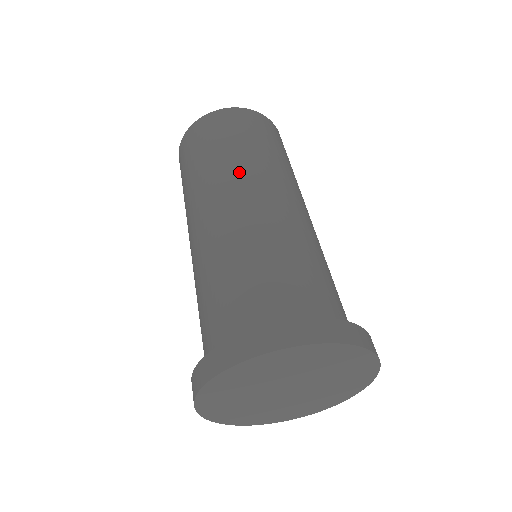
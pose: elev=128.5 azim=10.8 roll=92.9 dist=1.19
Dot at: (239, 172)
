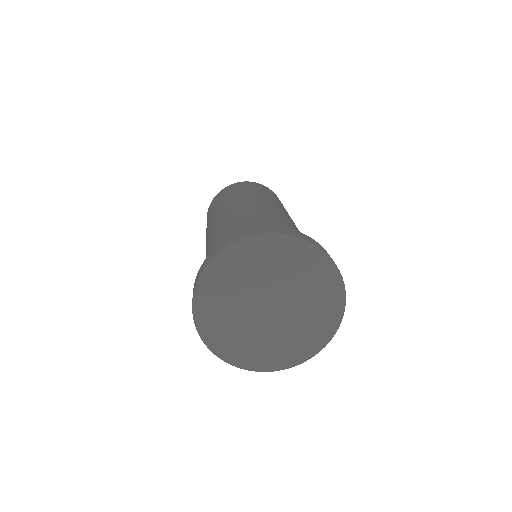
Dot at: (276, 203)
